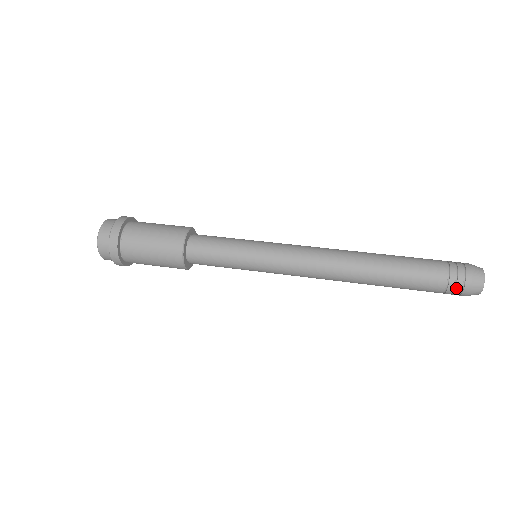
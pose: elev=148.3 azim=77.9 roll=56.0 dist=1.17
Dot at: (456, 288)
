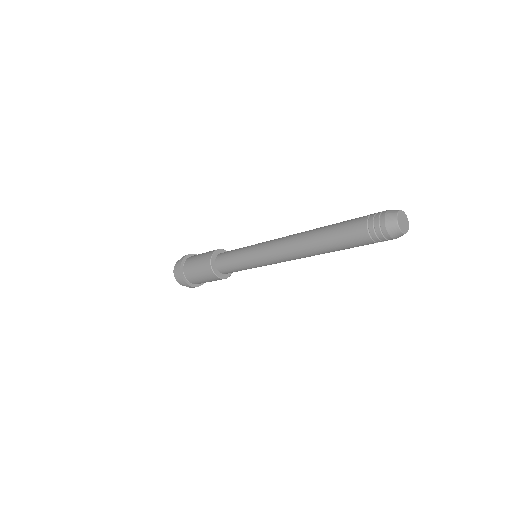
Dot at: (374, 223)
